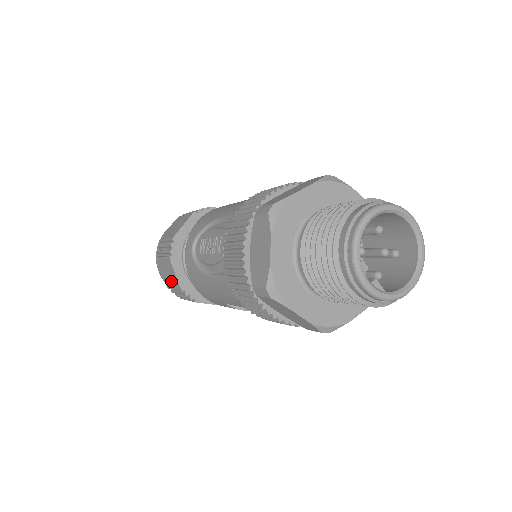
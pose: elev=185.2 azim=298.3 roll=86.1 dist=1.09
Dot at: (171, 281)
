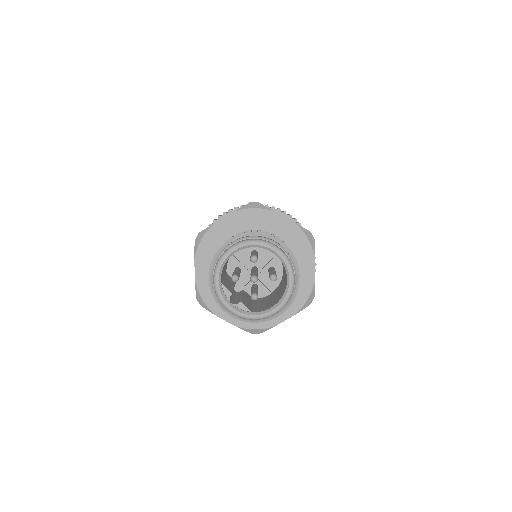
Dot at: occluded
